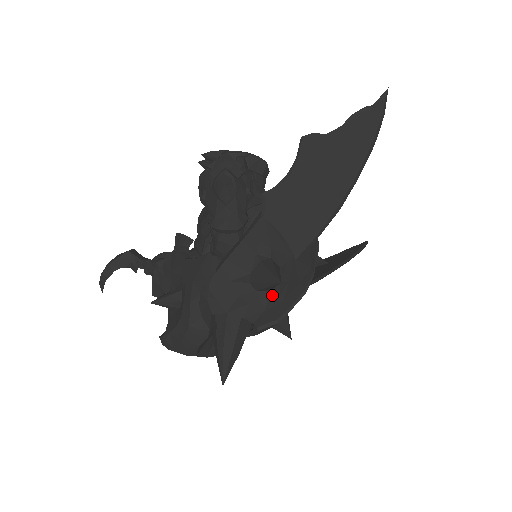
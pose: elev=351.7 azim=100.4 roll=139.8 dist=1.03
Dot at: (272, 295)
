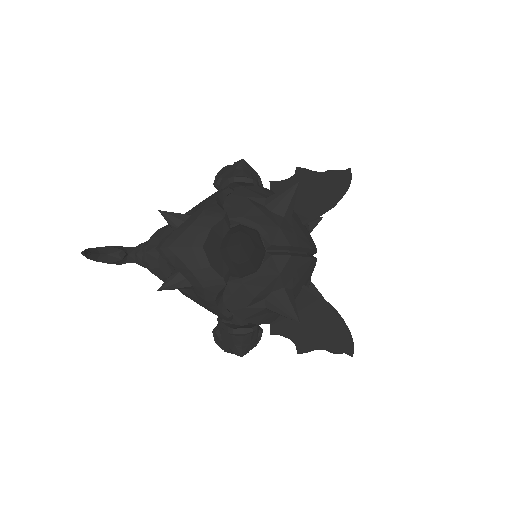
Dot at: (285, 222)
